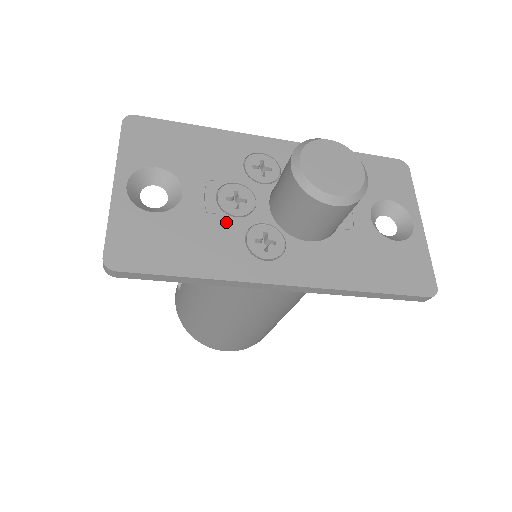
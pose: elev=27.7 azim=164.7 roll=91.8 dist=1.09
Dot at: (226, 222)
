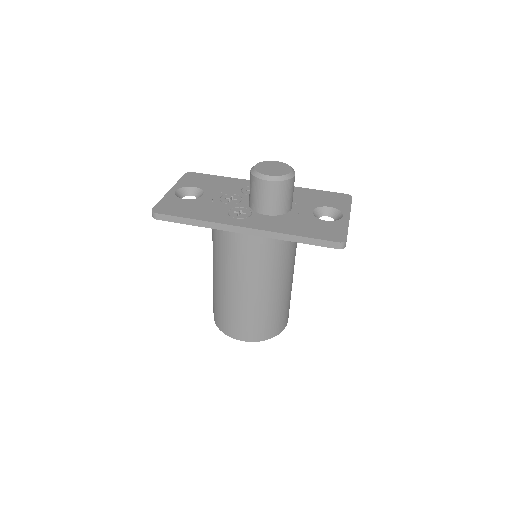
Dot at: (221, 205)
